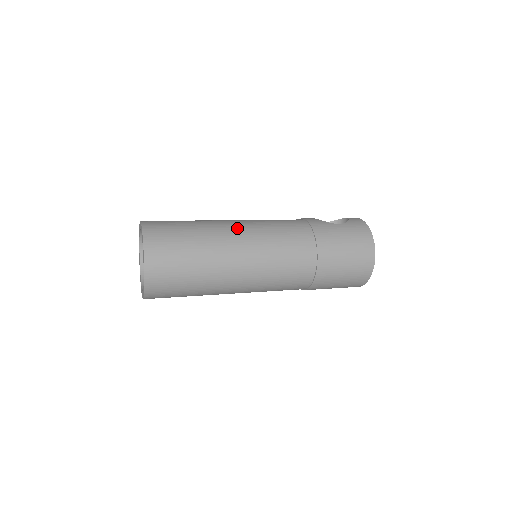
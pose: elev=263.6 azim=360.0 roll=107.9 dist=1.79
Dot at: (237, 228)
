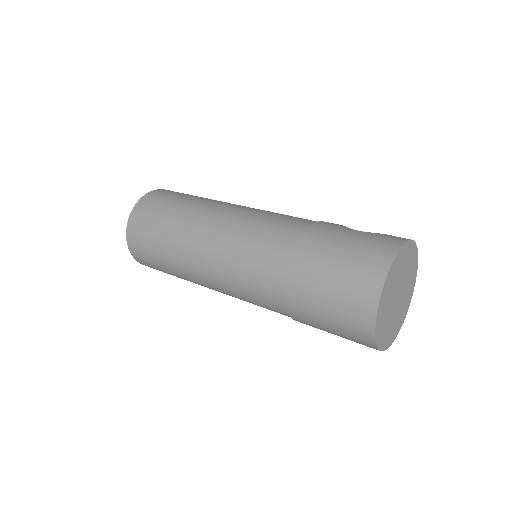
Dot at: (230, 206)
